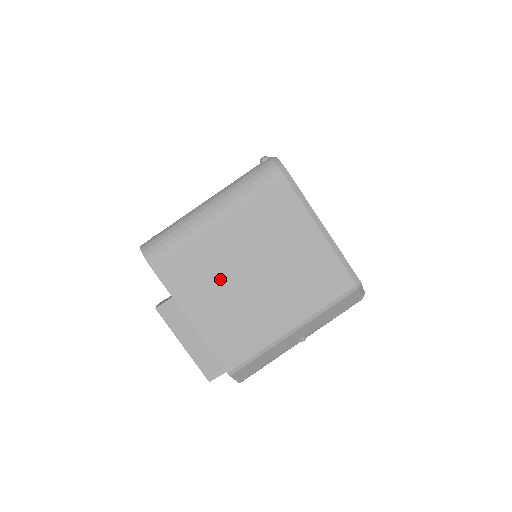
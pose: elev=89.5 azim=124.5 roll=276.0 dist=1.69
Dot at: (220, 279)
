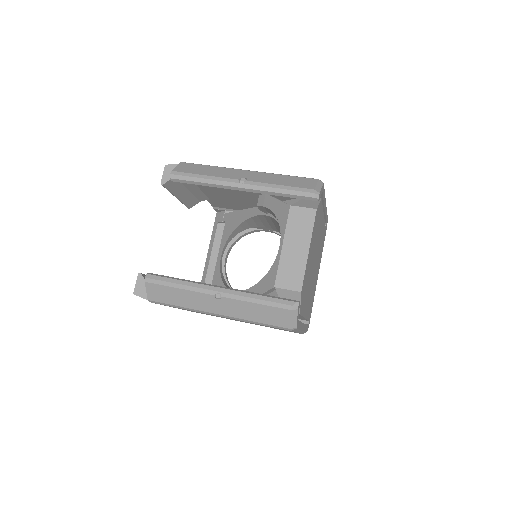
Dot at: occluded
